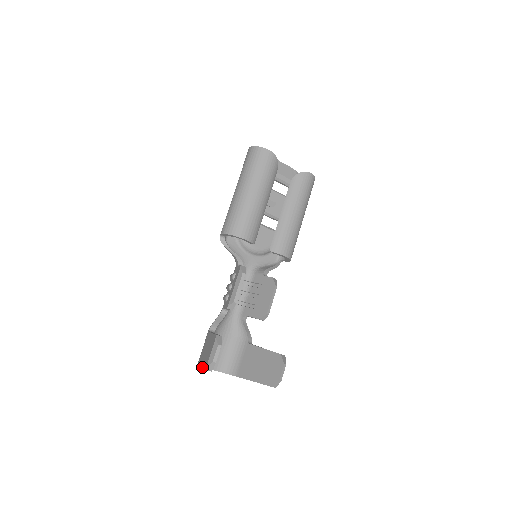
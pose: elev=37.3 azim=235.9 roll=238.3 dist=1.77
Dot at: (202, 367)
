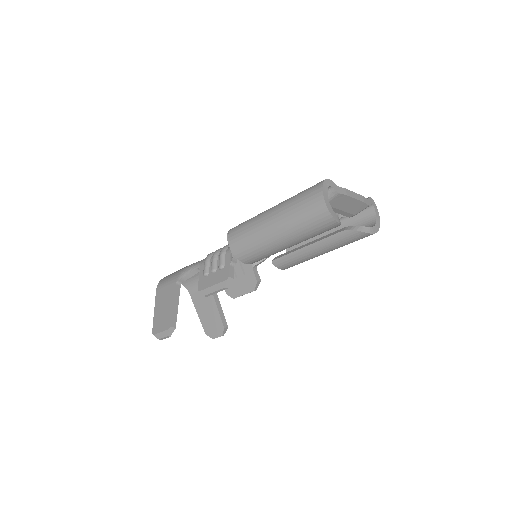
Dot at: (154, 318)
